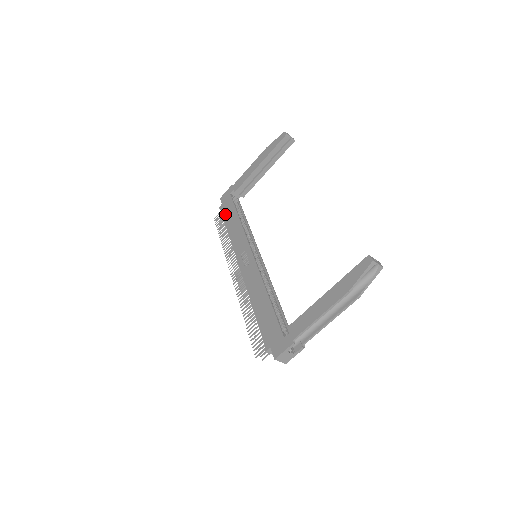
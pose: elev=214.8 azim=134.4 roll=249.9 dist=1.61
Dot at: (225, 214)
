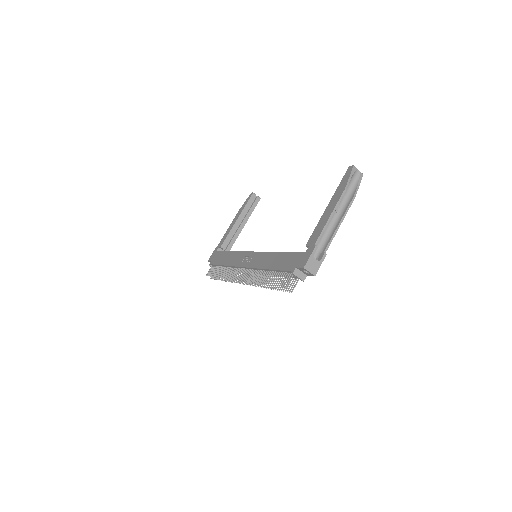
Dot at: (216, 261)
